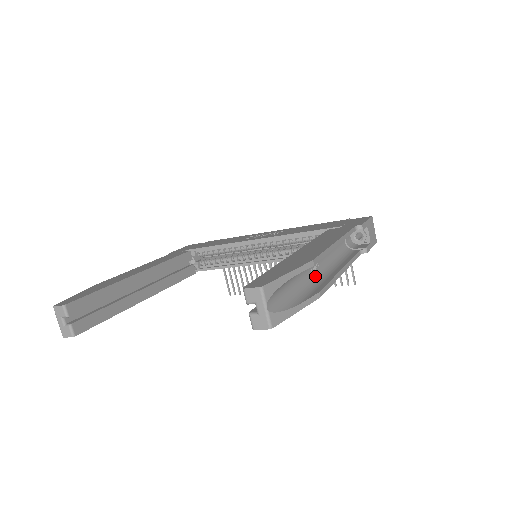
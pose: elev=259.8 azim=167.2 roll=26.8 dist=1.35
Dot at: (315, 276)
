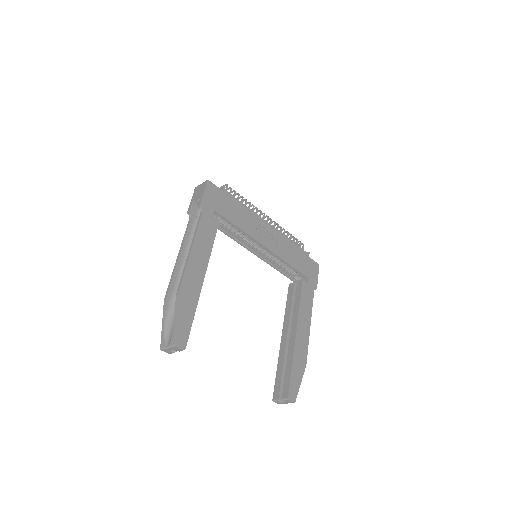
Dot at: occluded
